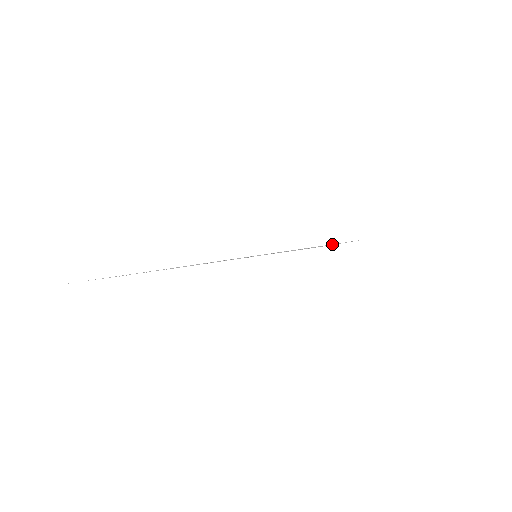
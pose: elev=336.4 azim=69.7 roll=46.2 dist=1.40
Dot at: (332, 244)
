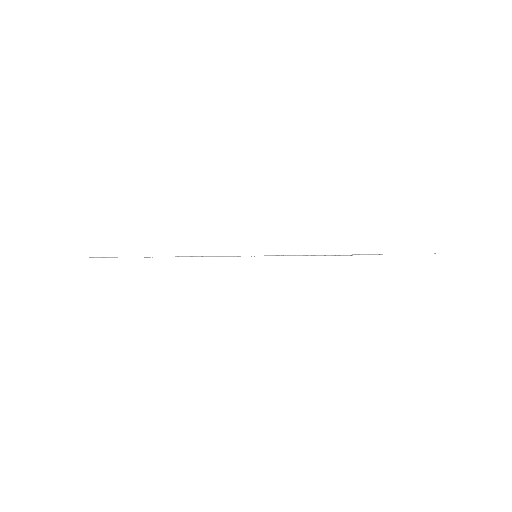
Dot at: (369, 254)
